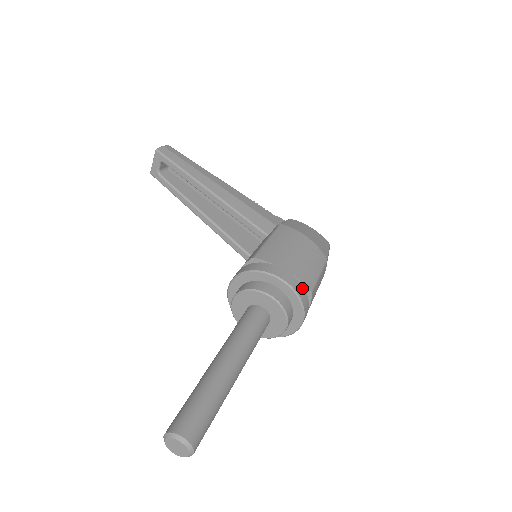
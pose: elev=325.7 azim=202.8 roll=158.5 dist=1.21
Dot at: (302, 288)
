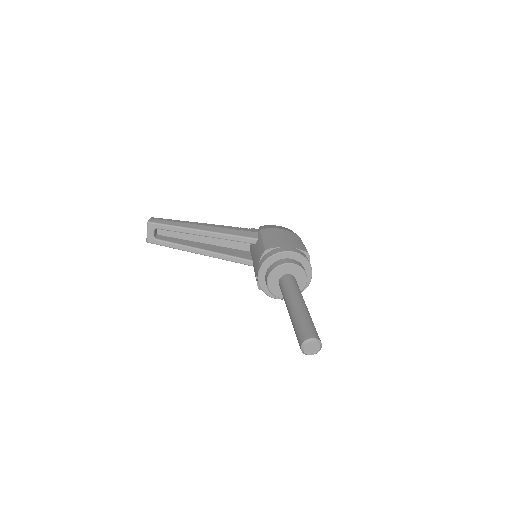
Dot at: (303, 253)
